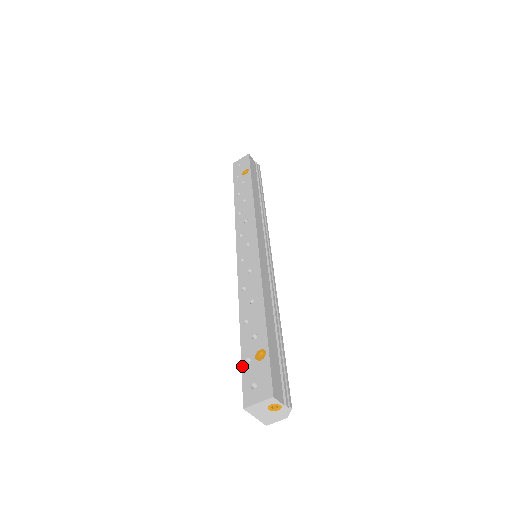
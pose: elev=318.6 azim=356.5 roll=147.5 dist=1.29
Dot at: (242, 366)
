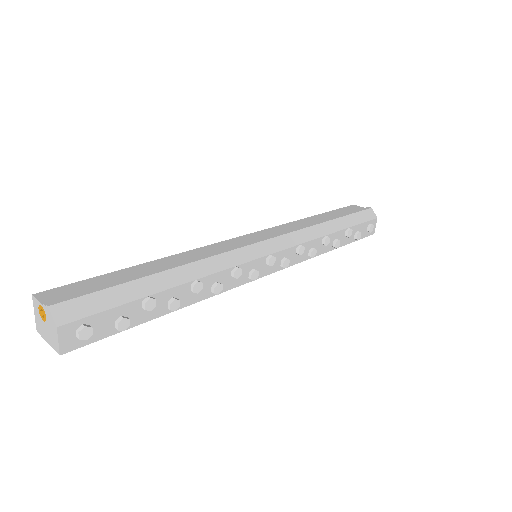
Dot at: occluded
